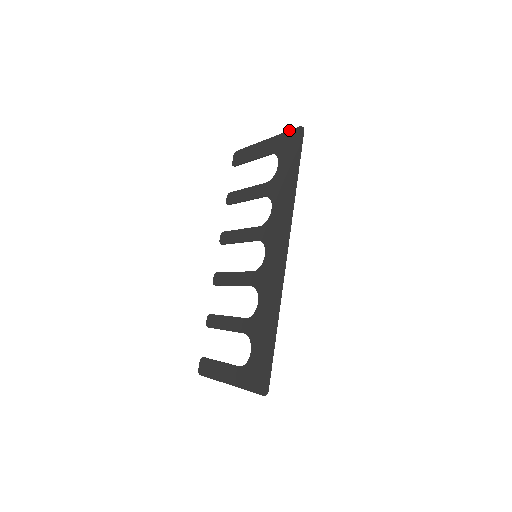
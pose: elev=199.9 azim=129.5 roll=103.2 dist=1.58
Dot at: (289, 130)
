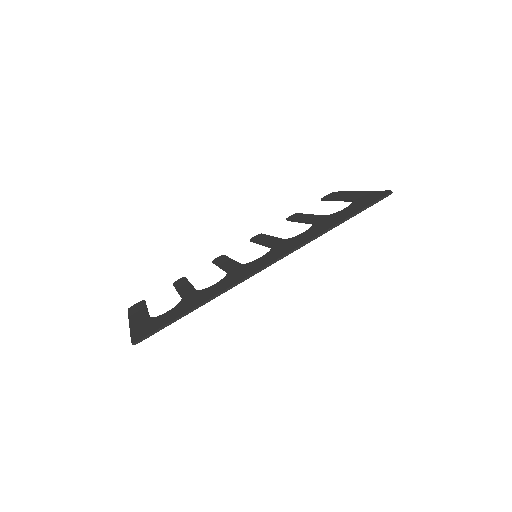
Dot at: occluded
